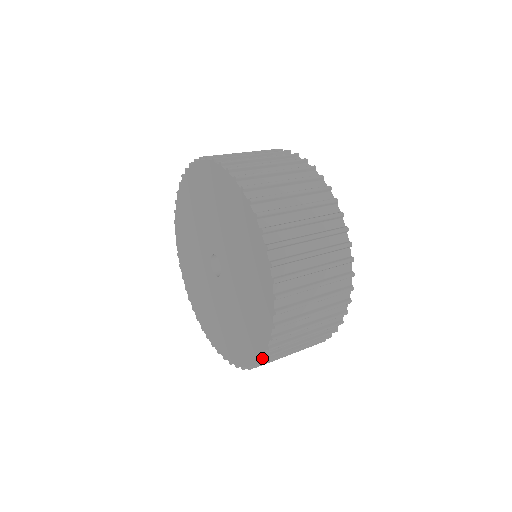
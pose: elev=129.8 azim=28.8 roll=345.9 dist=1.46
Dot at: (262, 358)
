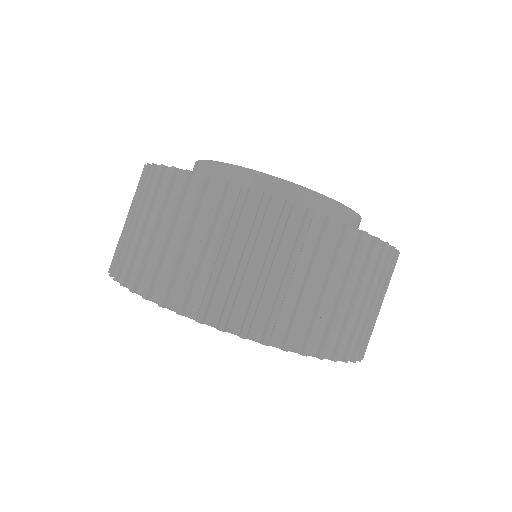
Dot at: occluded
